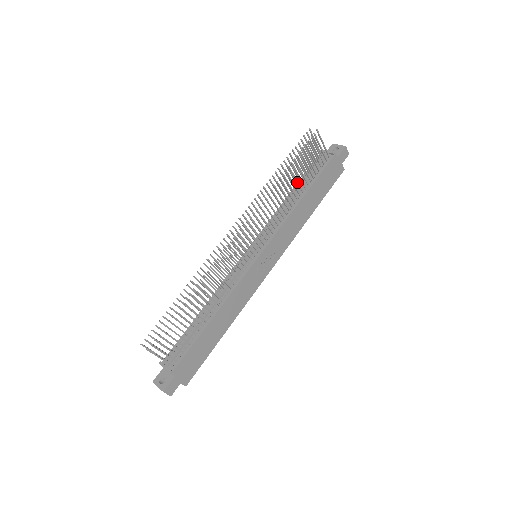
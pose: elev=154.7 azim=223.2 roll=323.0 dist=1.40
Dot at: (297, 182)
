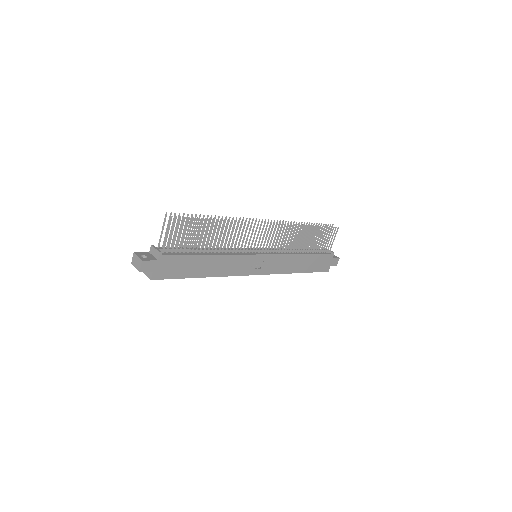
Dot at: (309, 242)
